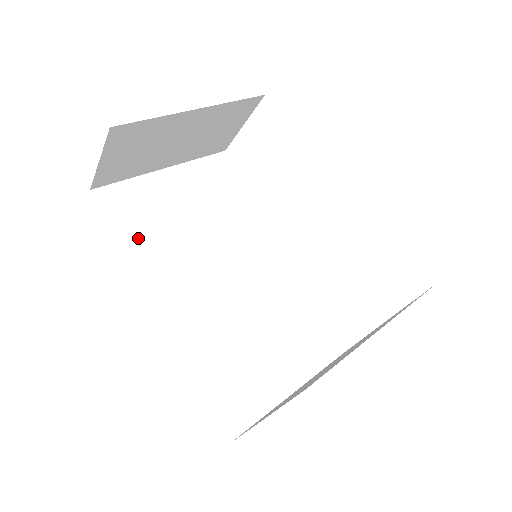
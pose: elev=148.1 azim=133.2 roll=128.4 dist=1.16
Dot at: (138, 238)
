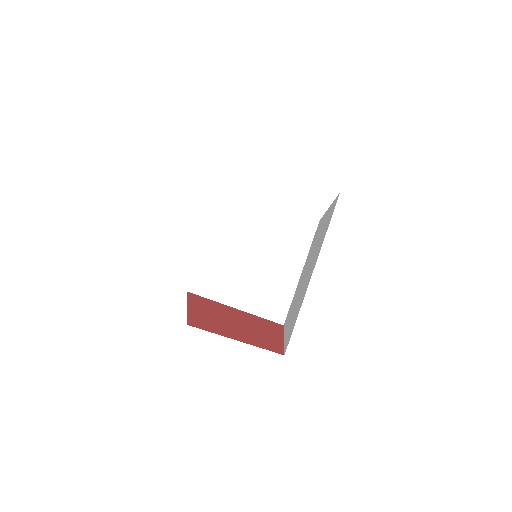
Dot at: occluded
